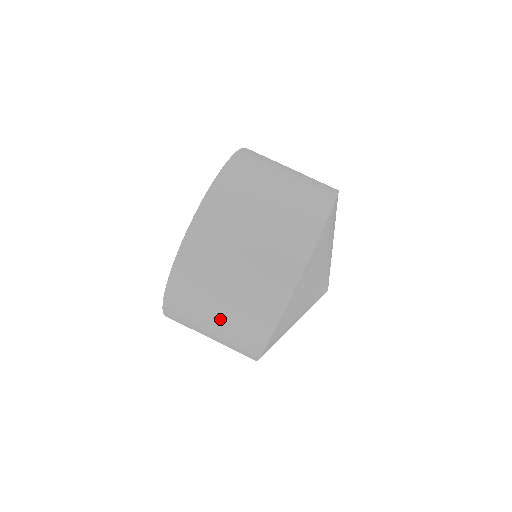
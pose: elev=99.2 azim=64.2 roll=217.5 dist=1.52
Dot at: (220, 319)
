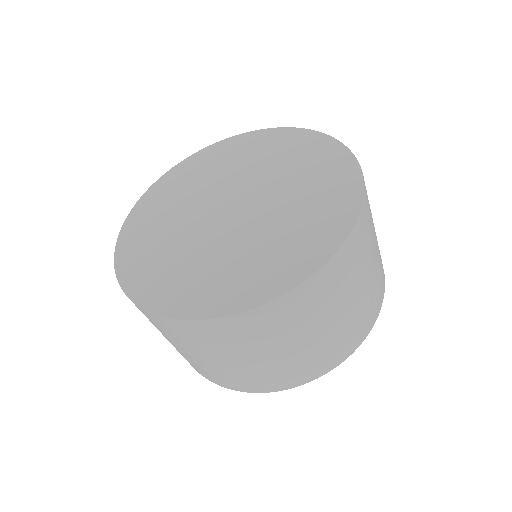
Dot at: occluded
